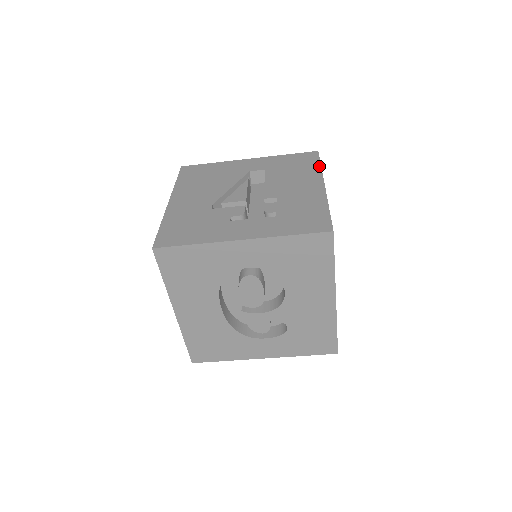
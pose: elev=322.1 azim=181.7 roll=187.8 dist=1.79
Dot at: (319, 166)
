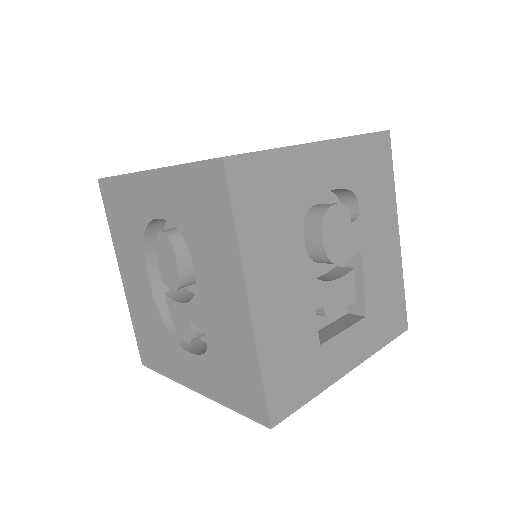
Dot at: occluded
